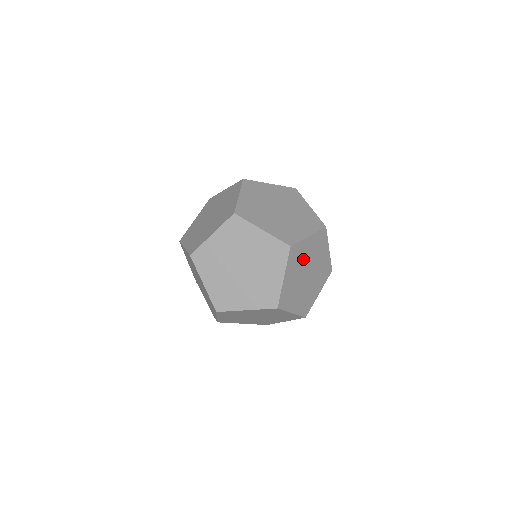
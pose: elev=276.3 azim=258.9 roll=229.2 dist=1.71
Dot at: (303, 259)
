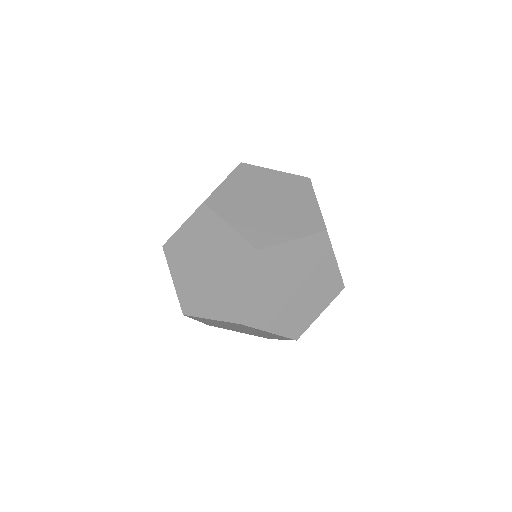
Dot at: occluded
